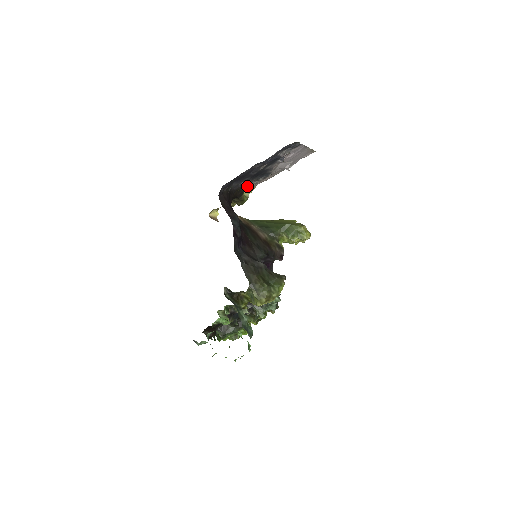
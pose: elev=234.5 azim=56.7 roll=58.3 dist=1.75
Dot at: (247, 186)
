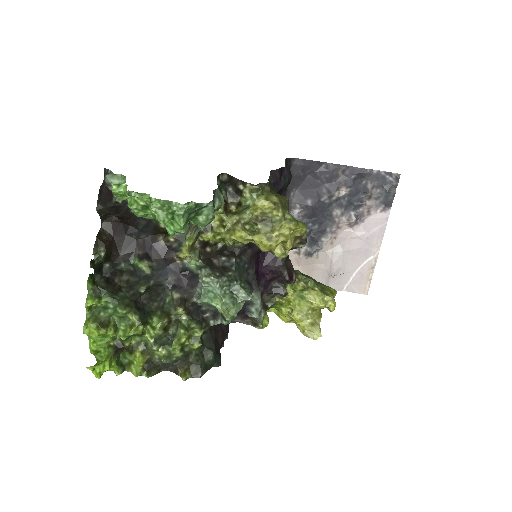
Dot at: occluded
